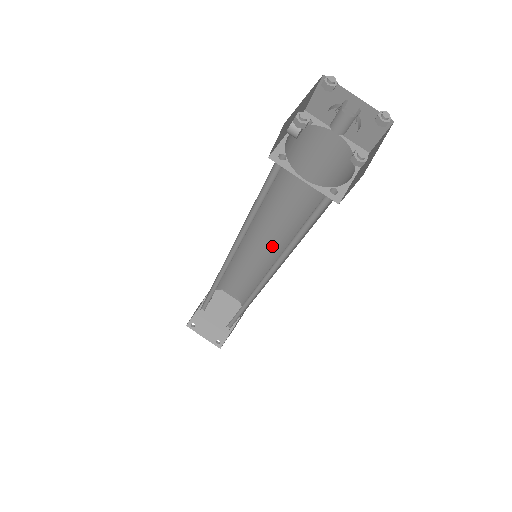
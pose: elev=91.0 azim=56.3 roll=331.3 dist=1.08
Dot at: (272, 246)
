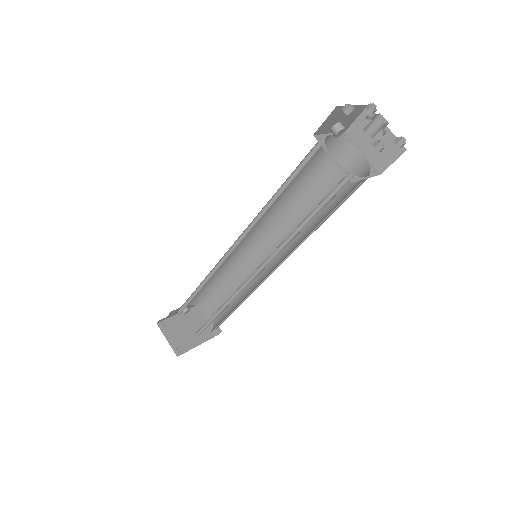
Dot at: occluded
